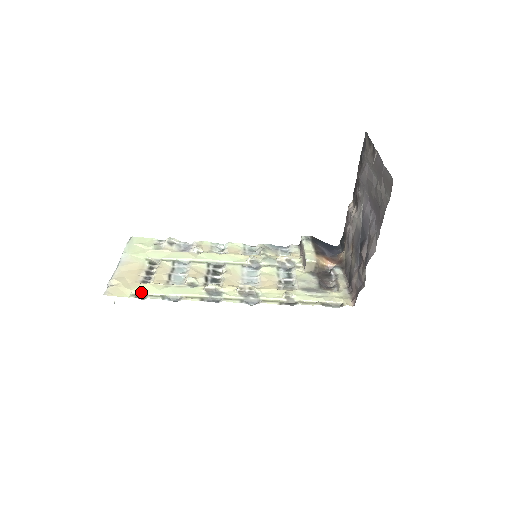
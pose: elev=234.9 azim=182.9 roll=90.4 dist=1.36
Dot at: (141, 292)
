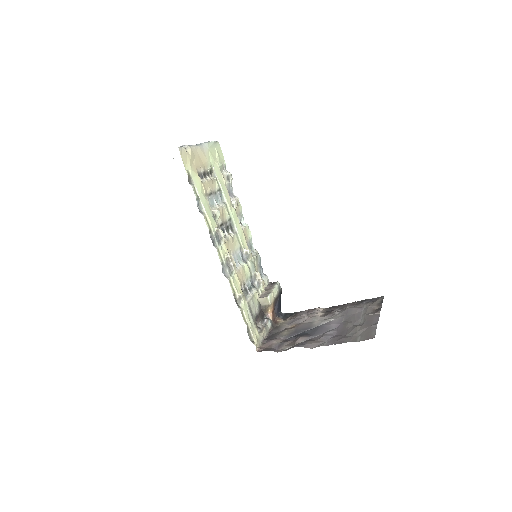
Dot at: (193, 178)
